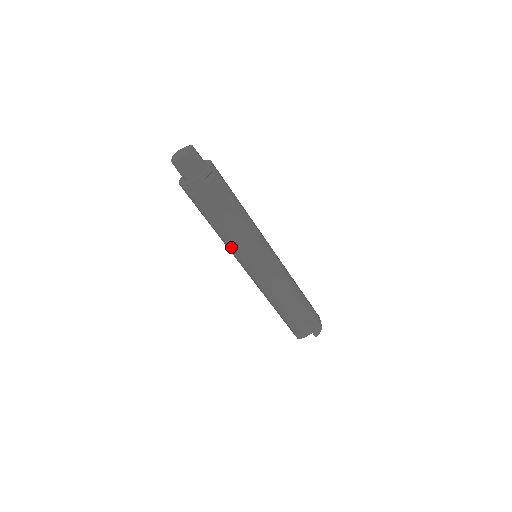
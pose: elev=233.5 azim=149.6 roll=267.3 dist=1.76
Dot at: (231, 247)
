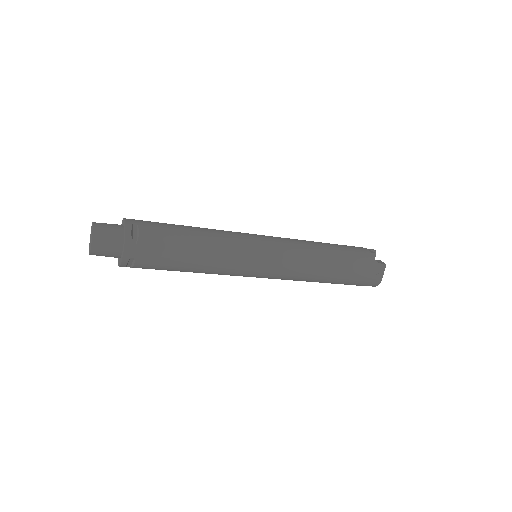
Dot at: occluded
